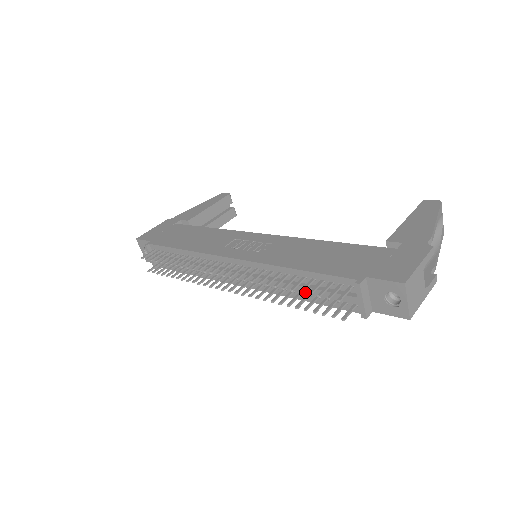
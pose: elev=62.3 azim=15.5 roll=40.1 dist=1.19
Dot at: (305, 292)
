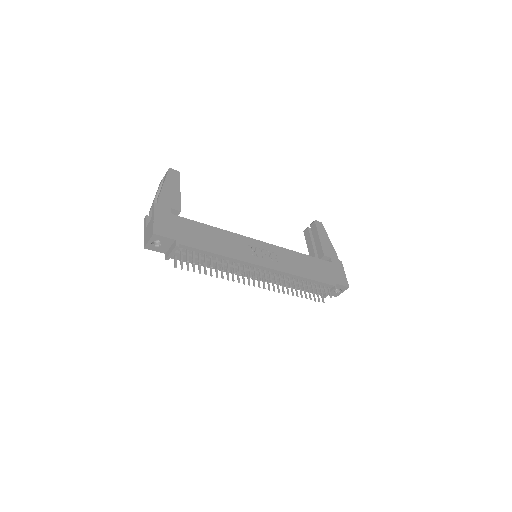
Dot at: occluded
